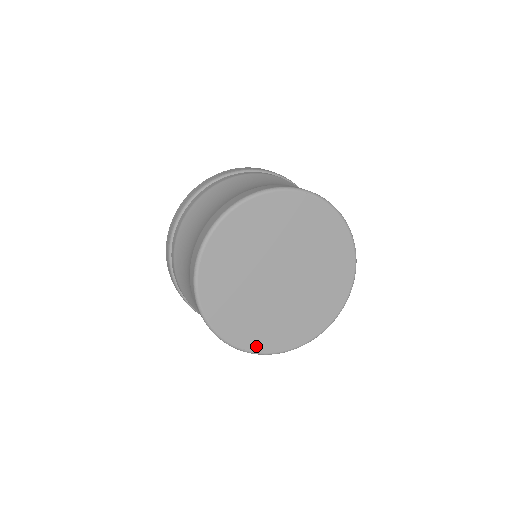
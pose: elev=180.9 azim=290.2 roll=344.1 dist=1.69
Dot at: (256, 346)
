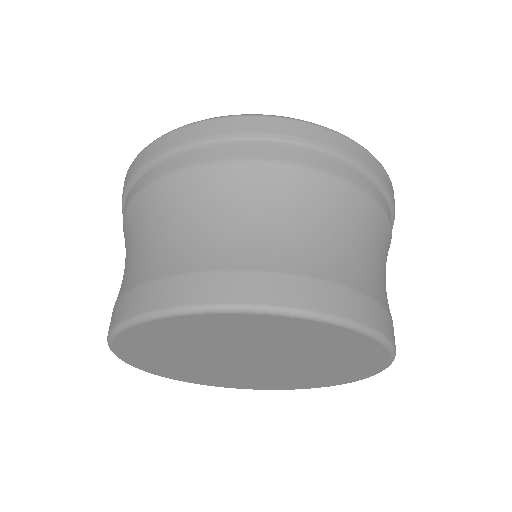
Dot at: (240, 387)
